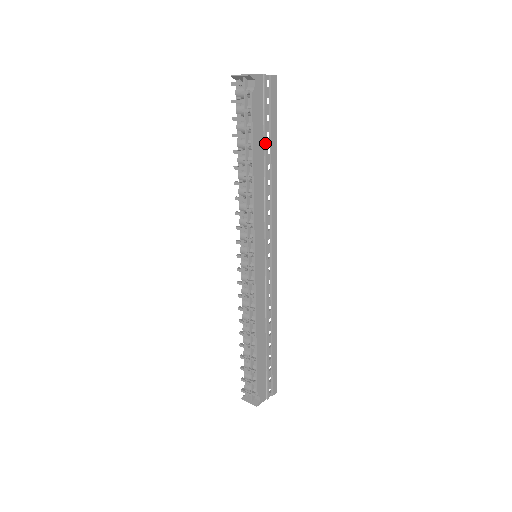
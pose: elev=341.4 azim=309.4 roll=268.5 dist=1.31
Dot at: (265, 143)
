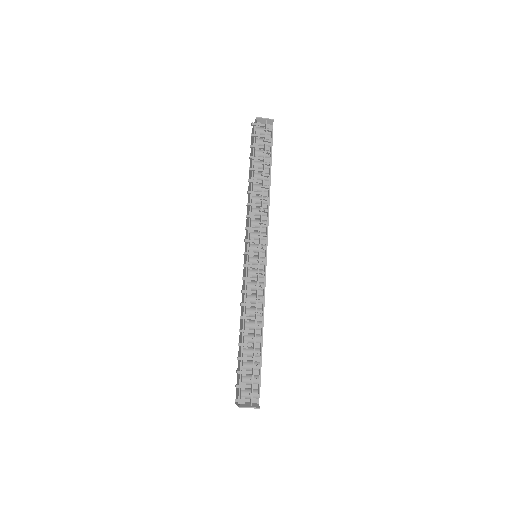
Dot at: occluded
